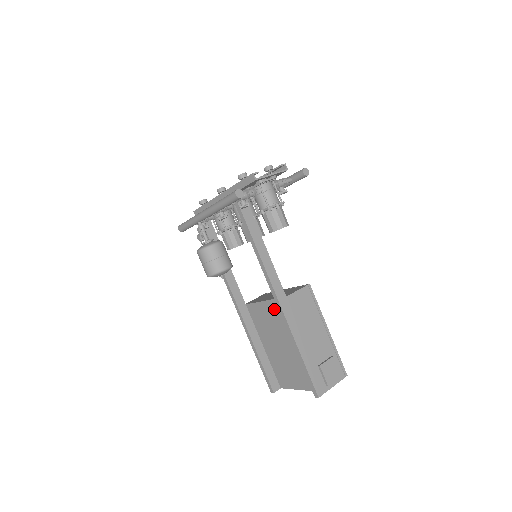
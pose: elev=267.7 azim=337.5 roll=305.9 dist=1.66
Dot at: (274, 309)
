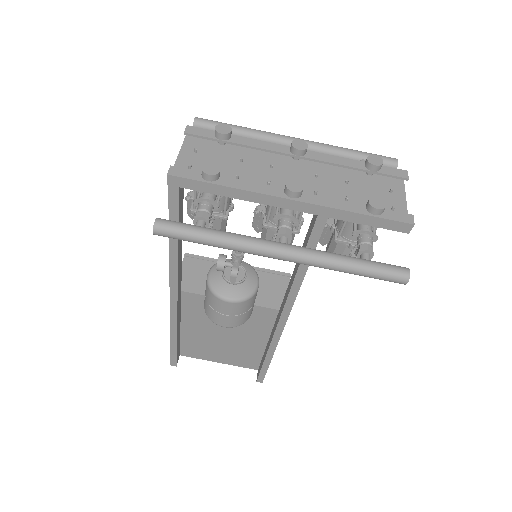
Dot at: occluded
